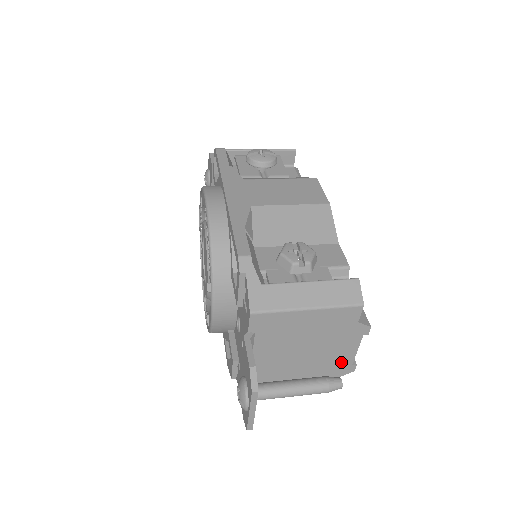
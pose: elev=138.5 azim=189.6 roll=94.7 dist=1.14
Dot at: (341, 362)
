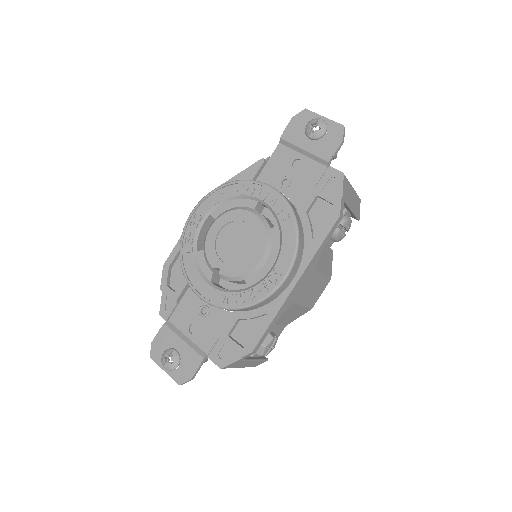
Dot at: occluded
